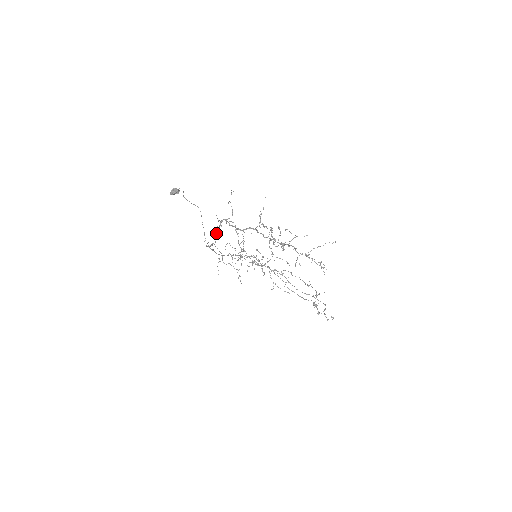
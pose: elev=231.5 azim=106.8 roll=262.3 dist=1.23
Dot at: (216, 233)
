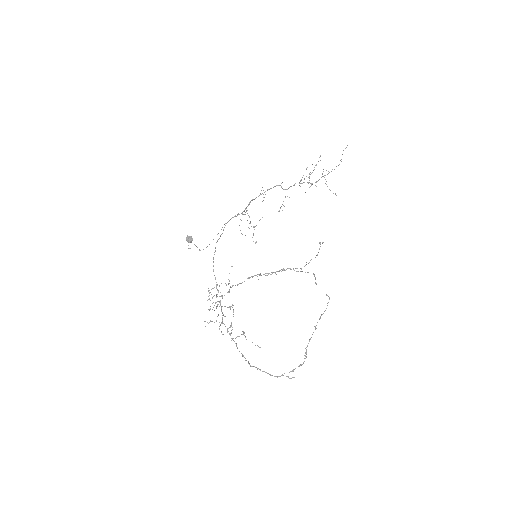
Dot at: (249, 202)
